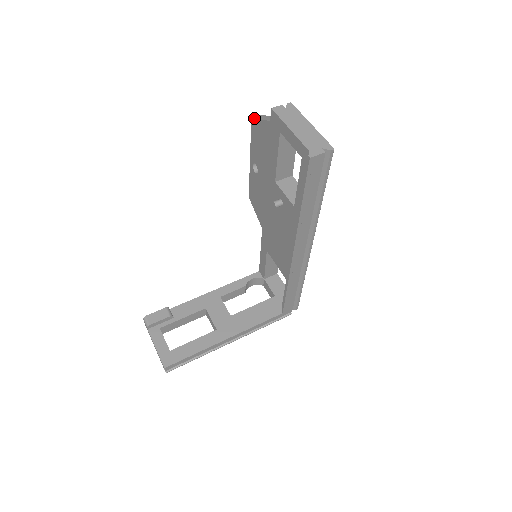
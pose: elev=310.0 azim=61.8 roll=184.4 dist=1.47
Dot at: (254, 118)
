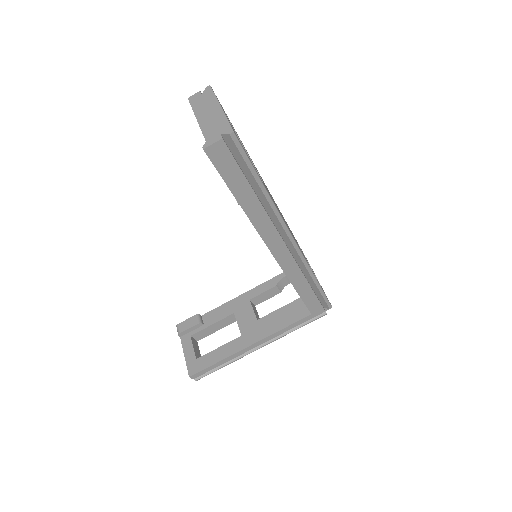
Dot at: occluded
